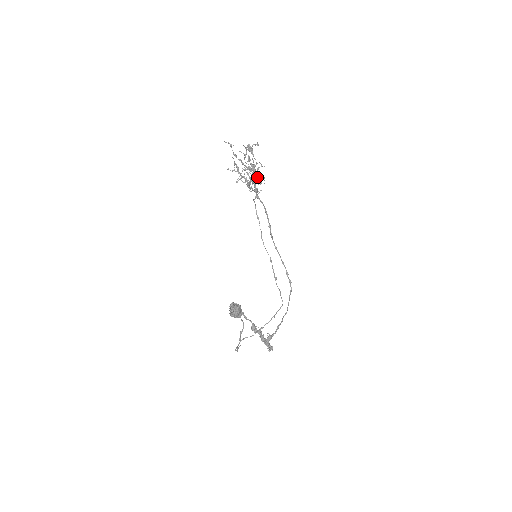
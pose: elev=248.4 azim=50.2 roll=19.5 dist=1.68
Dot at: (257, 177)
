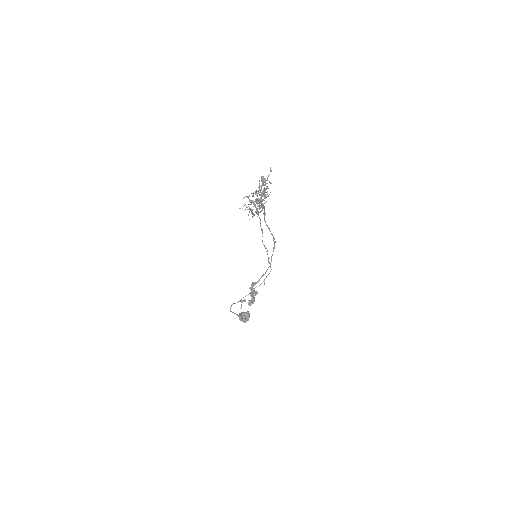
Dot at: occluded
